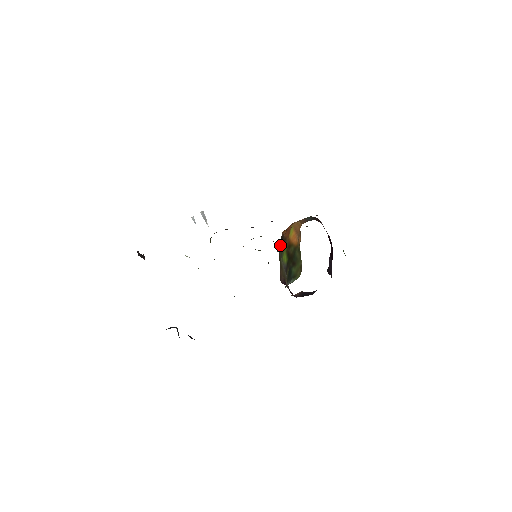
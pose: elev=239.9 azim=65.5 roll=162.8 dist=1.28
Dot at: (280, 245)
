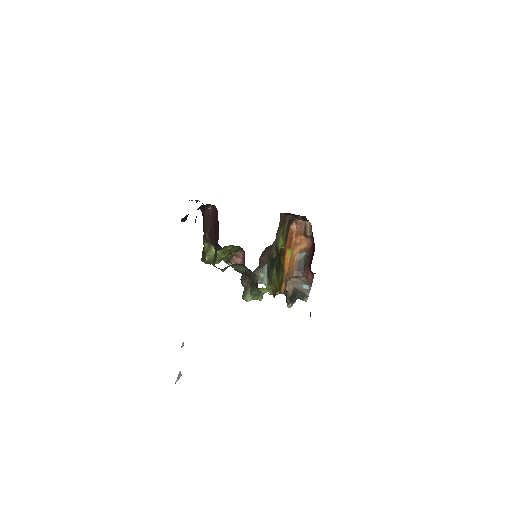
Dot at: (286, 226)
